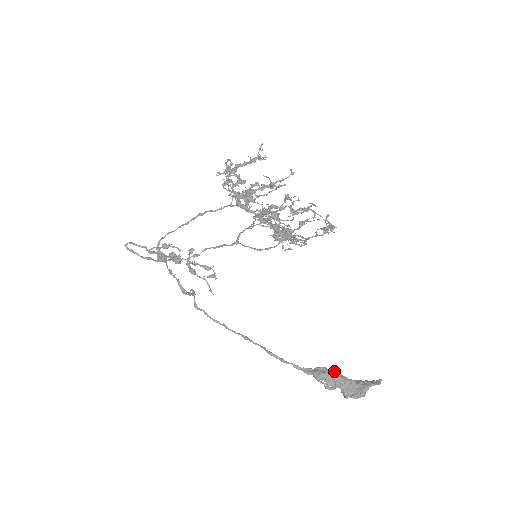
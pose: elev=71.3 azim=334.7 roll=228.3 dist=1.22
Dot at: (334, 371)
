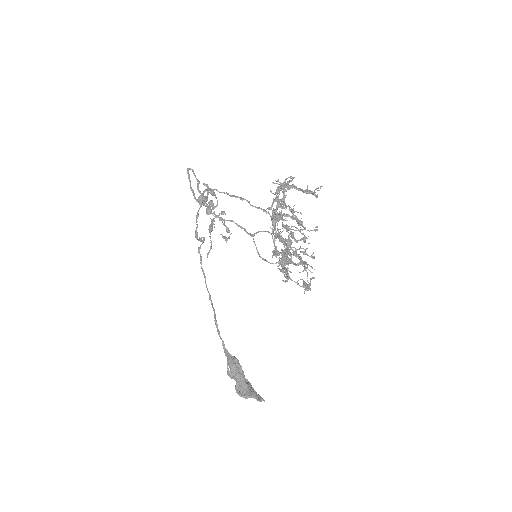
Dot at: (241, 368)
